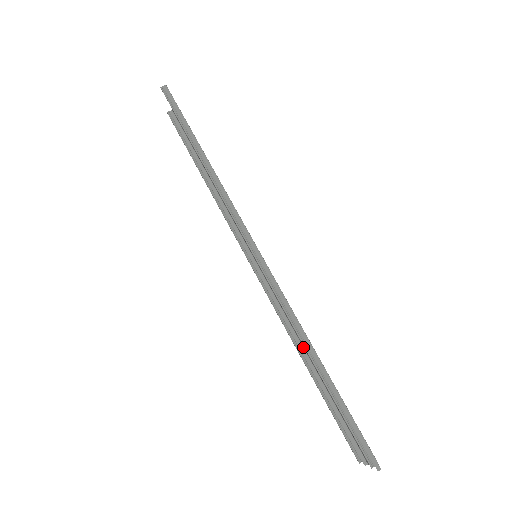
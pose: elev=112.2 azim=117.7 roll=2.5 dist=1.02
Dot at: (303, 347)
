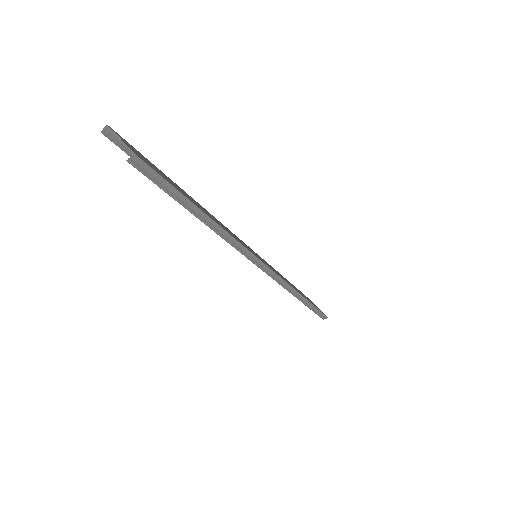
Dot at: (279, 273)
